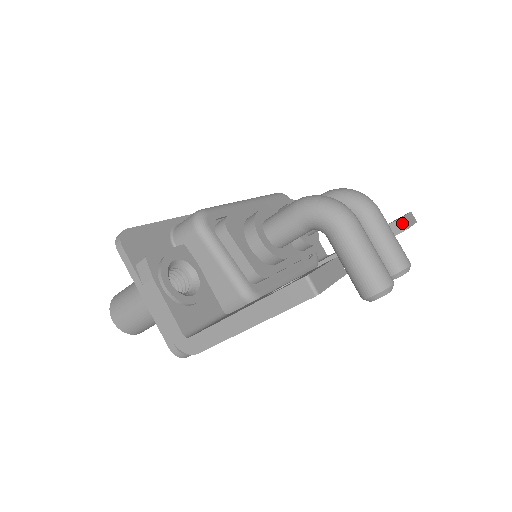
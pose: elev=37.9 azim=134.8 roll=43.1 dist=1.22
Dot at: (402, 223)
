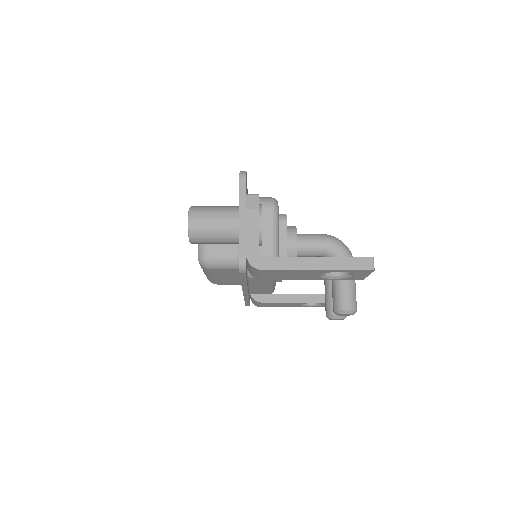
Dot at: occluded
